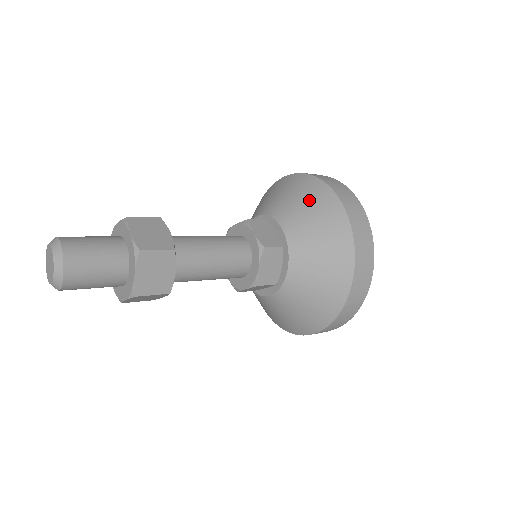
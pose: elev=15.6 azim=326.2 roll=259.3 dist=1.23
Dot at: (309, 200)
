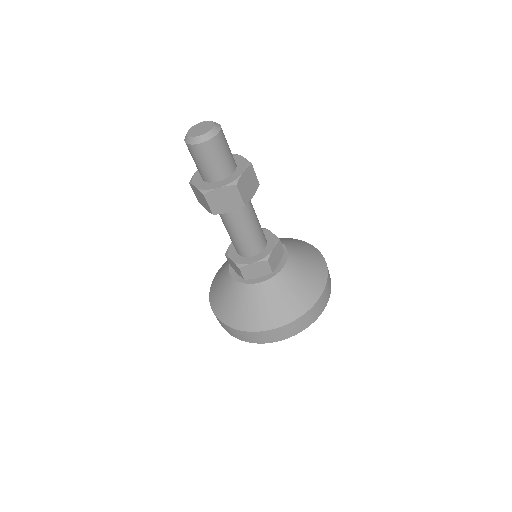
Dot at: (298, 243)
